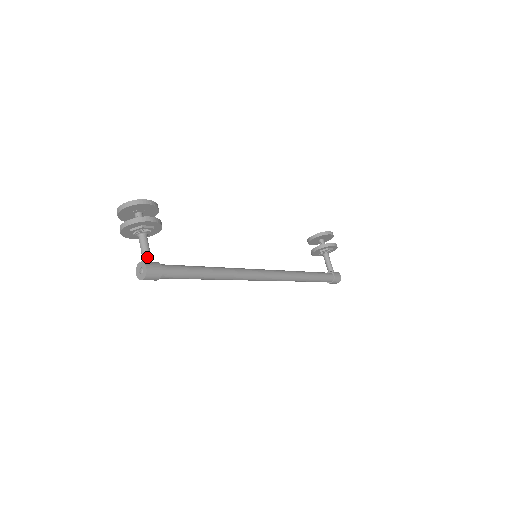
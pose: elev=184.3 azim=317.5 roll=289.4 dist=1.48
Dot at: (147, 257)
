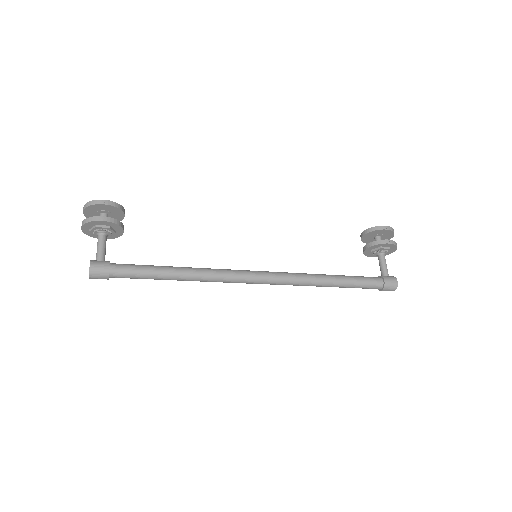
Dot at: (98, 256)
